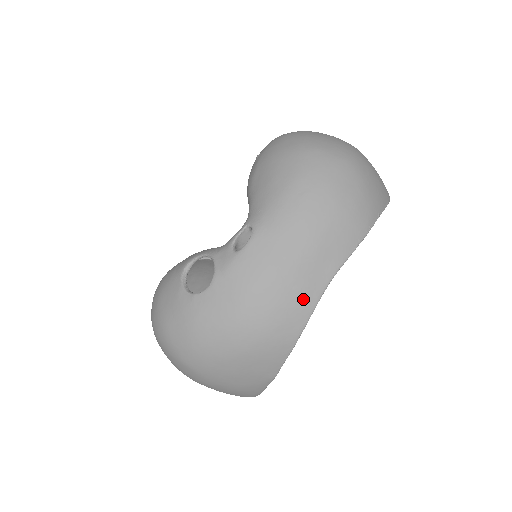
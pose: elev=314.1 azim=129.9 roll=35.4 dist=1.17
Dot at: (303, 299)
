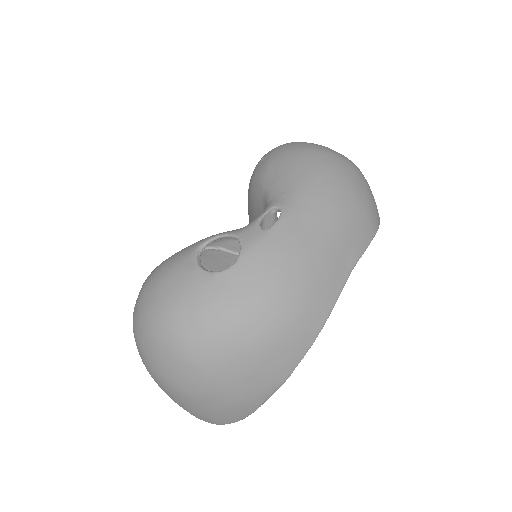
Dot at: (331, 284)
